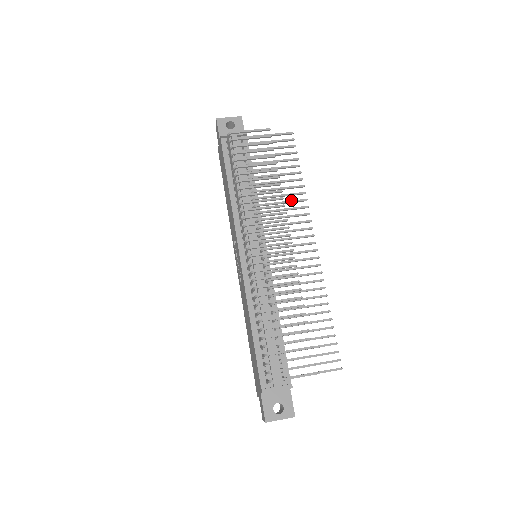
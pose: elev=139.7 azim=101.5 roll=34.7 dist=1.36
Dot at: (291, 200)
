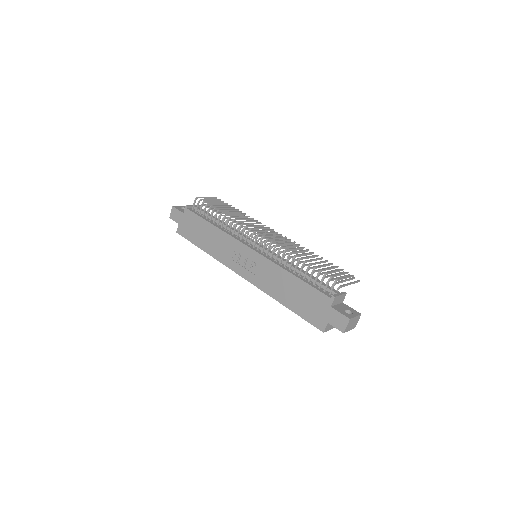
Dot at: occluded
